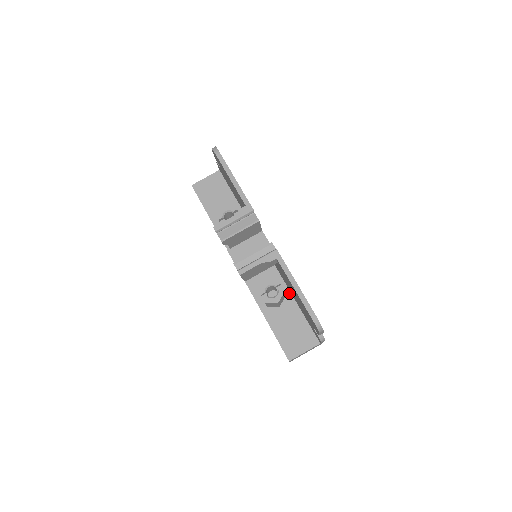
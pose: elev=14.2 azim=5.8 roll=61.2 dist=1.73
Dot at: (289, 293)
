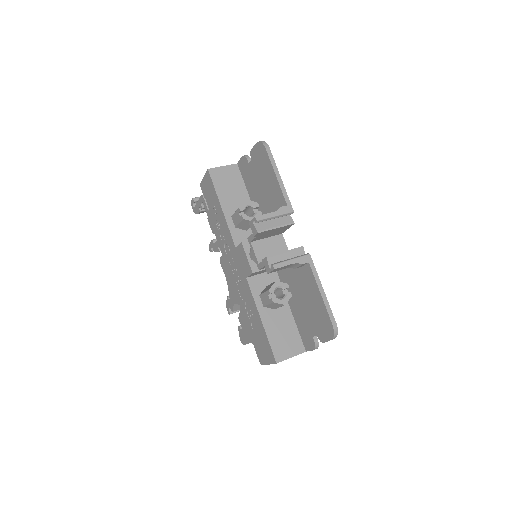
Dot at: occluded
